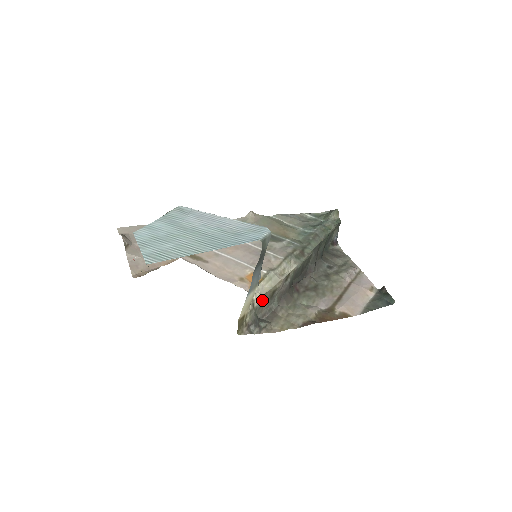
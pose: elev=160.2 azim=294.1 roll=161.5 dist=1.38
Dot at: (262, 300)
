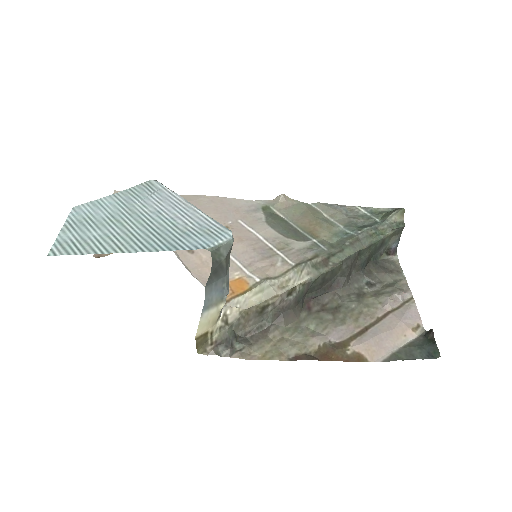
Dot at: (242, 316)
